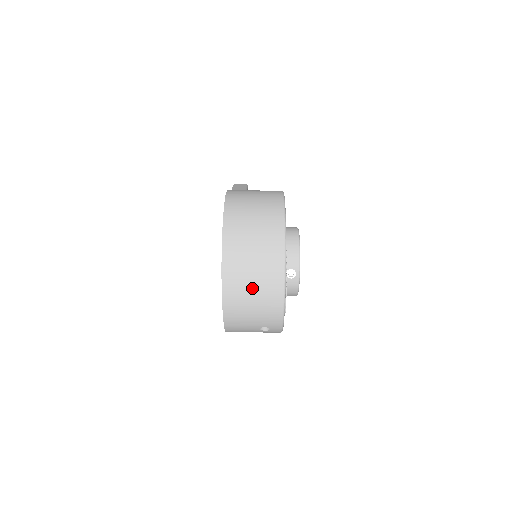
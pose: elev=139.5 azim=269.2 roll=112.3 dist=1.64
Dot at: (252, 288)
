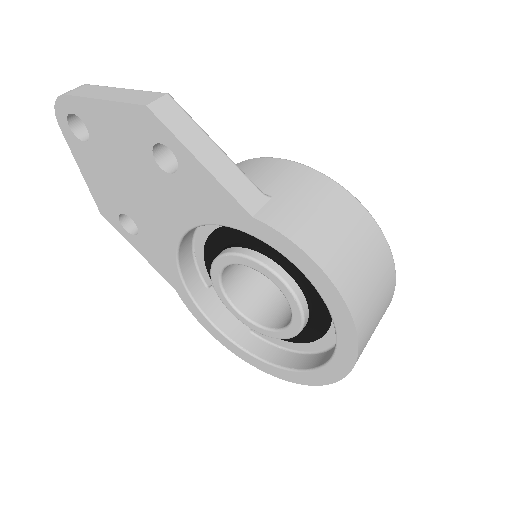
Dot at: occluded
